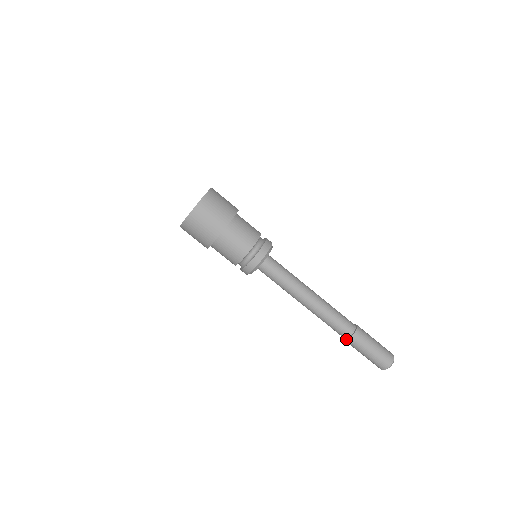
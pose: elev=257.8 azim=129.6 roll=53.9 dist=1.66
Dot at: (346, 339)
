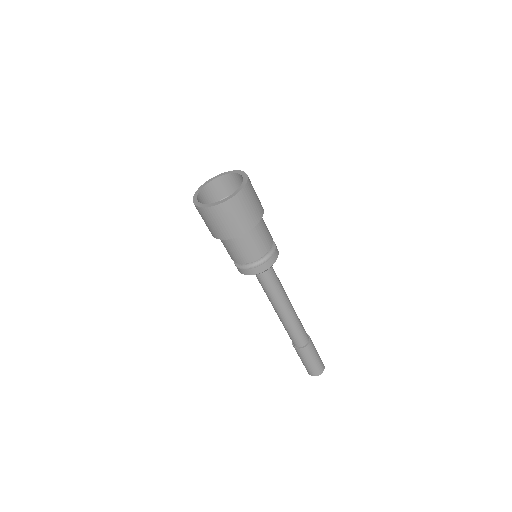
Dot at: (302, 347)
